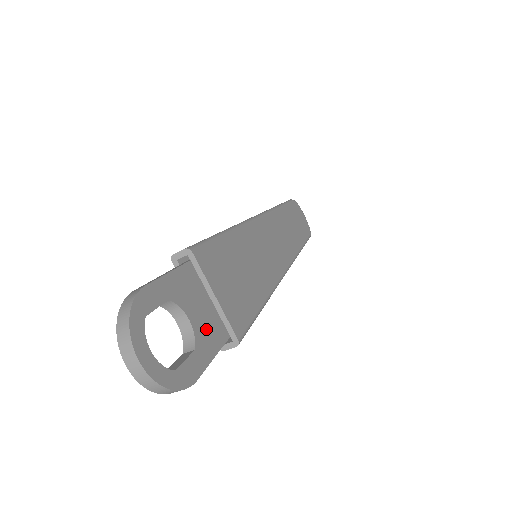
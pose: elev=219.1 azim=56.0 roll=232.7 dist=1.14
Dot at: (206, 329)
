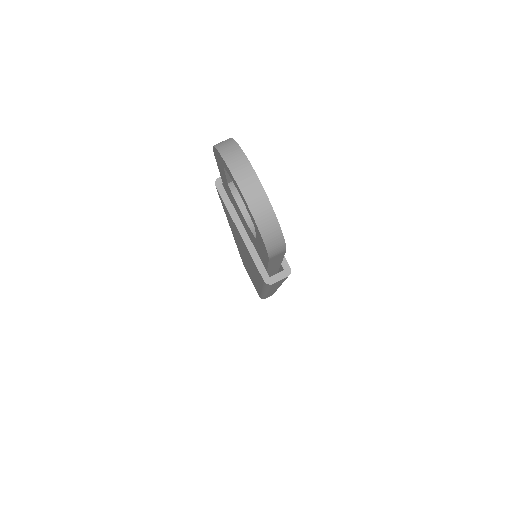
Dot at: occluded
